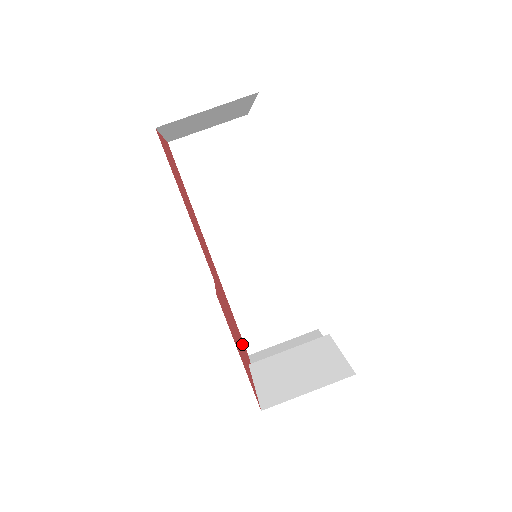
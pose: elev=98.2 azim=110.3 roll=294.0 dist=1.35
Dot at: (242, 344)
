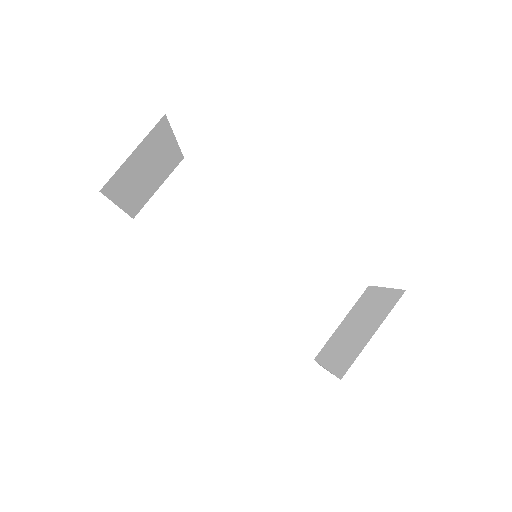
Dot at: occluded
